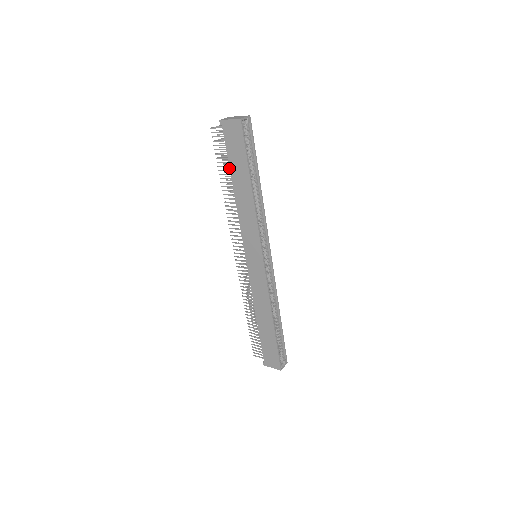
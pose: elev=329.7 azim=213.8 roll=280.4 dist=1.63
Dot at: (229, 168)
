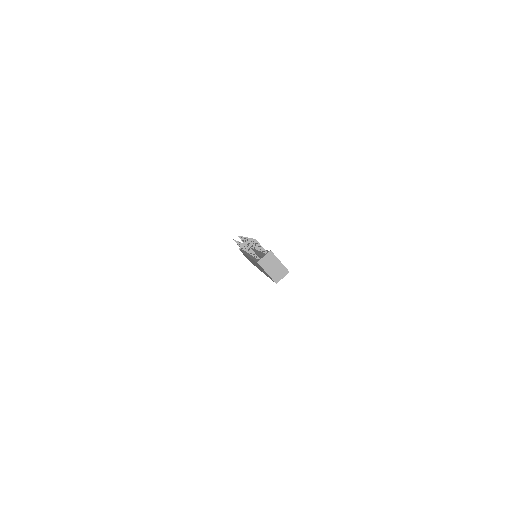
Dot at: (256, 245)
